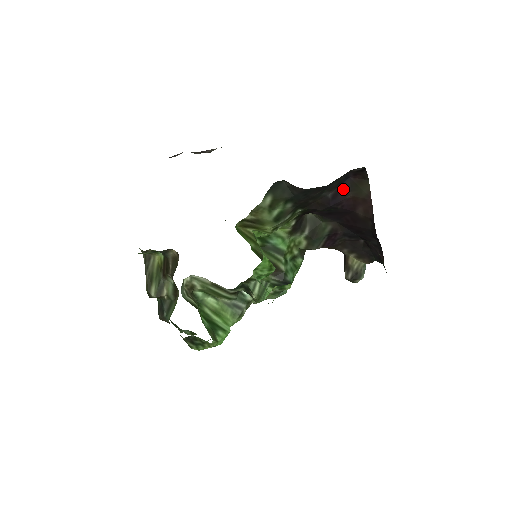
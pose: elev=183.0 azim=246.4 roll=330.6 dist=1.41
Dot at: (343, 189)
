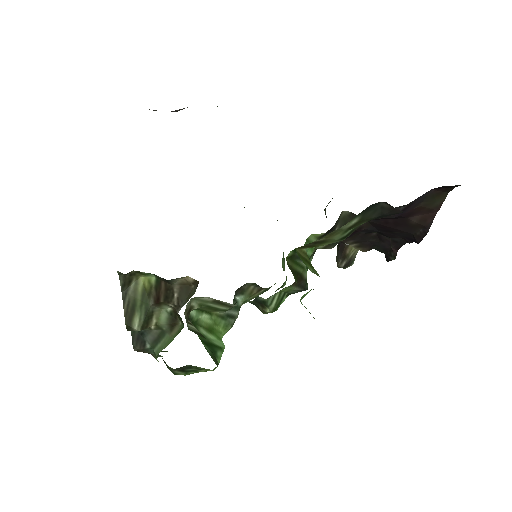
Dot at: (418, 200)
